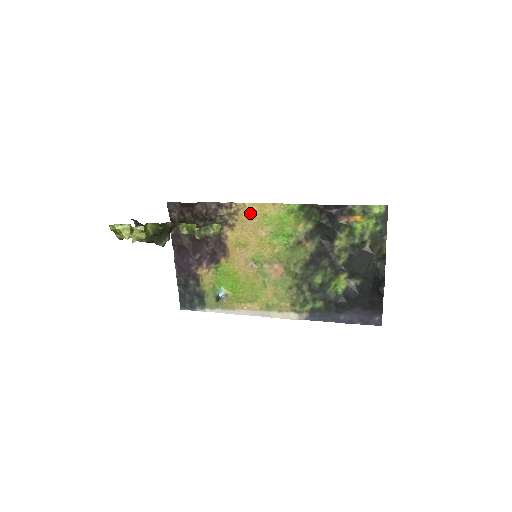
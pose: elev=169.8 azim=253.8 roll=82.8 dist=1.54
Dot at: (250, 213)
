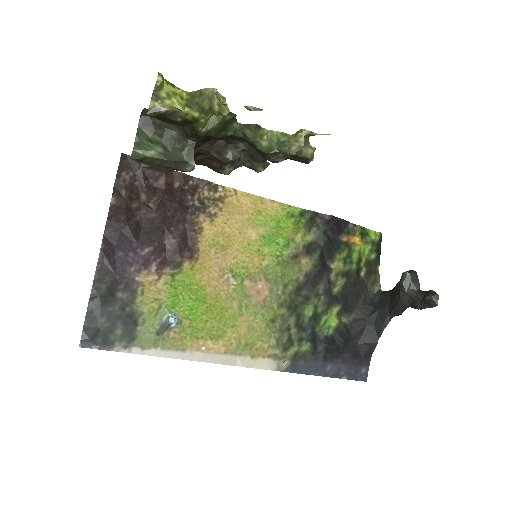
Dot at: (241, 204)
